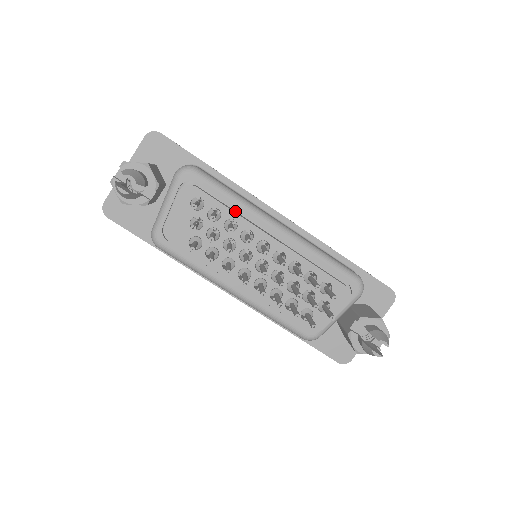
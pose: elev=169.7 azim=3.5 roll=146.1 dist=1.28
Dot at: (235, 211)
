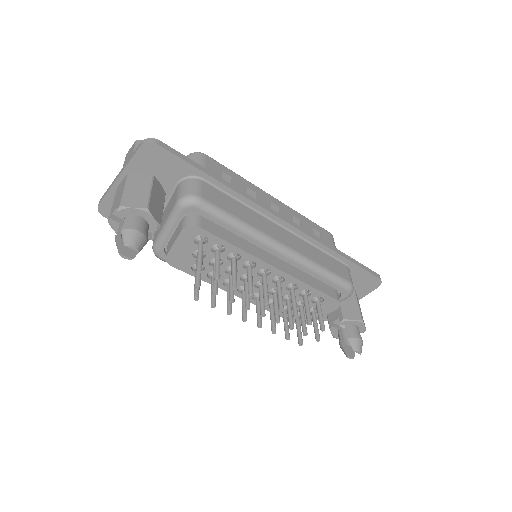
Dot at: (239, 237)
